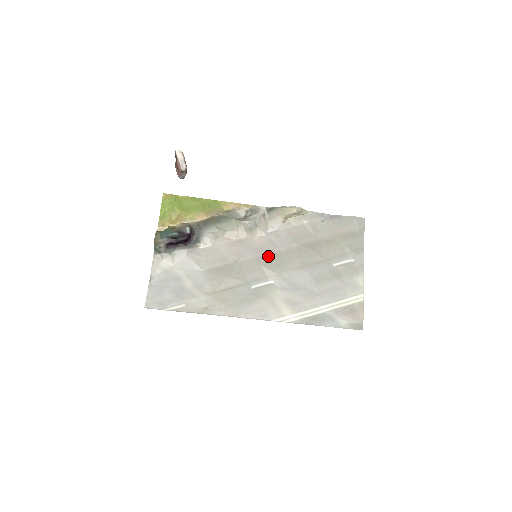
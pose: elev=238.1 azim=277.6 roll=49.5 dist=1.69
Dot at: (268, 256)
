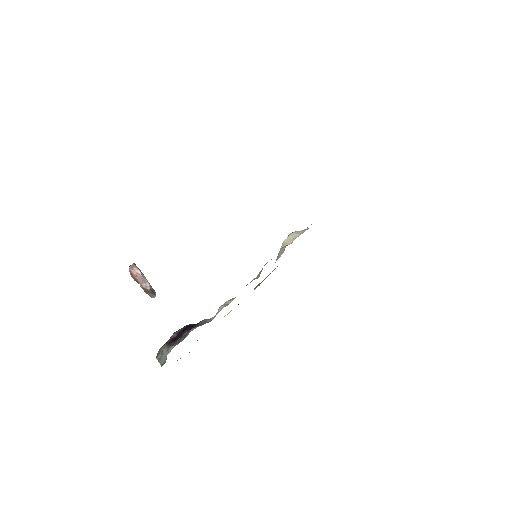
Dot at: occluded
